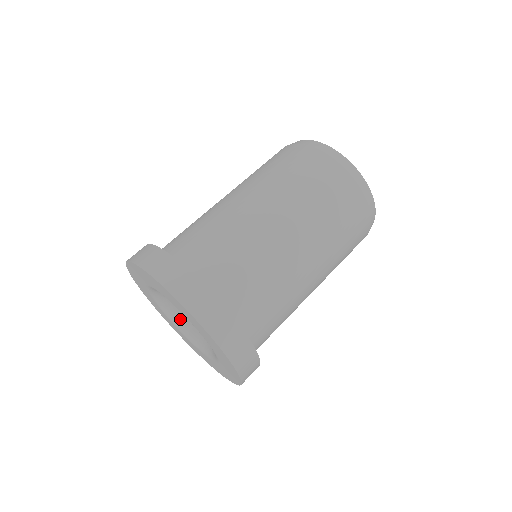
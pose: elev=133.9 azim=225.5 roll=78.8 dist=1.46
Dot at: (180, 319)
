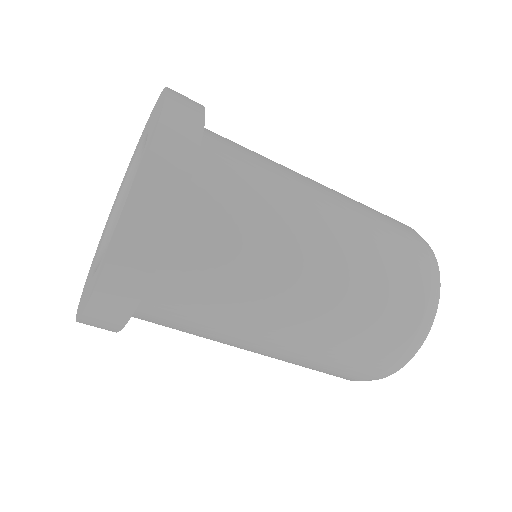
Dot at: occluded
